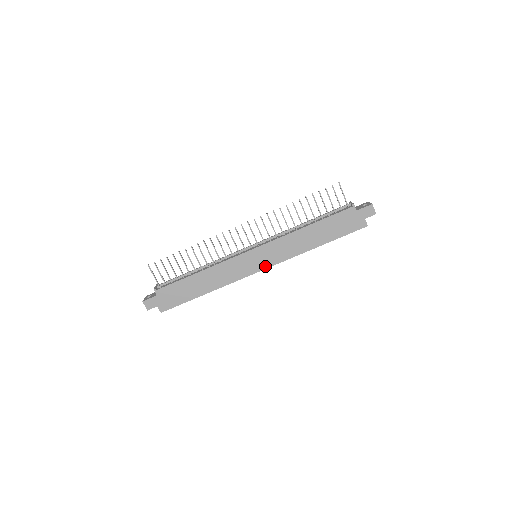
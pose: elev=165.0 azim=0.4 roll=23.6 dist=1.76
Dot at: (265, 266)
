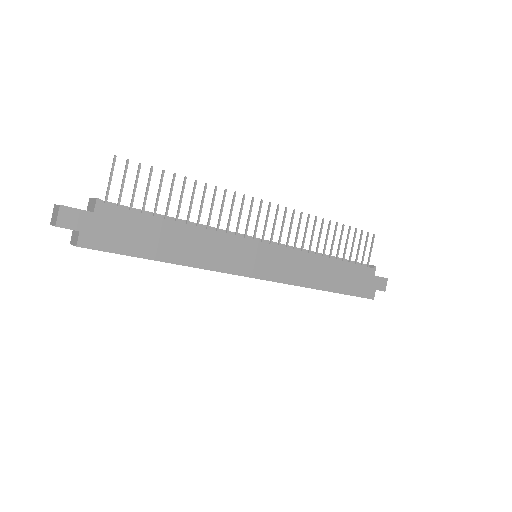
Dot at: (265, 275)
